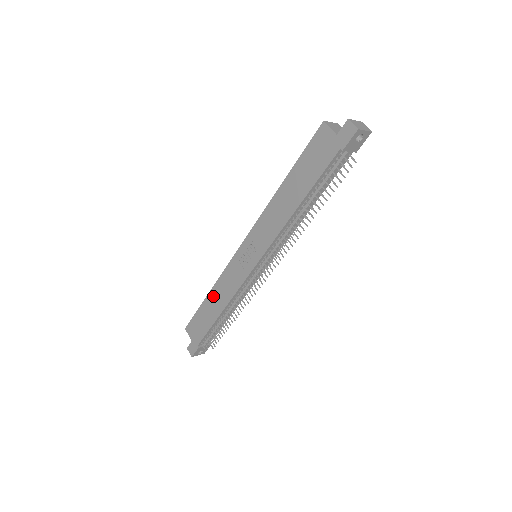
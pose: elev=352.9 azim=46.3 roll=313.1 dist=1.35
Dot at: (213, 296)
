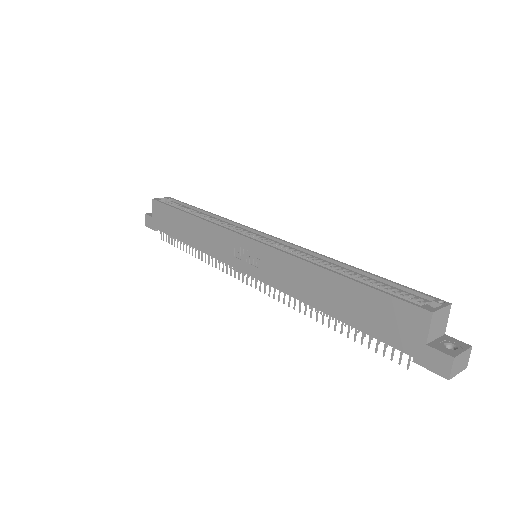
Dot at: (192, 224)
